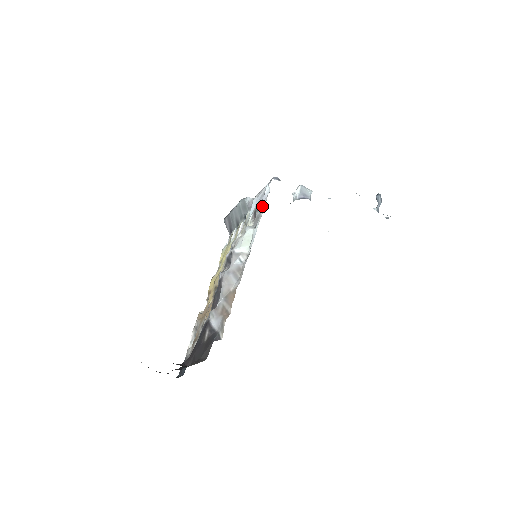
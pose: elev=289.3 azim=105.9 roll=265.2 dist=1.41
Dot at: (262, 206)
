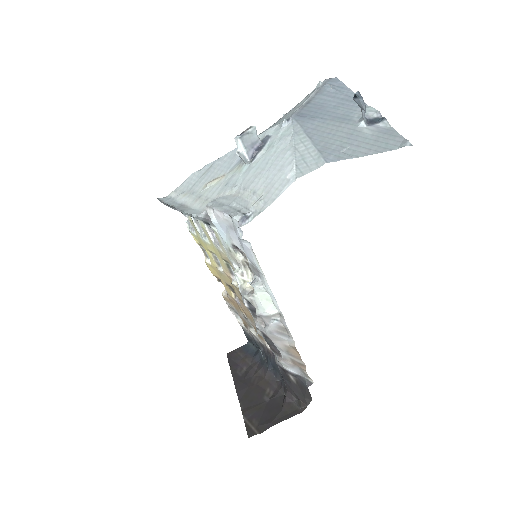
Dot at: (253, 261)
